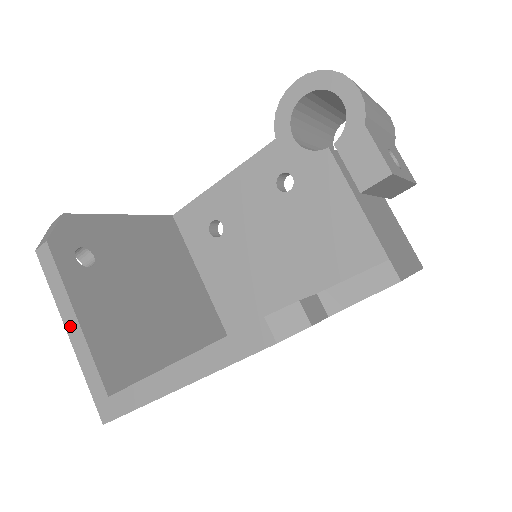
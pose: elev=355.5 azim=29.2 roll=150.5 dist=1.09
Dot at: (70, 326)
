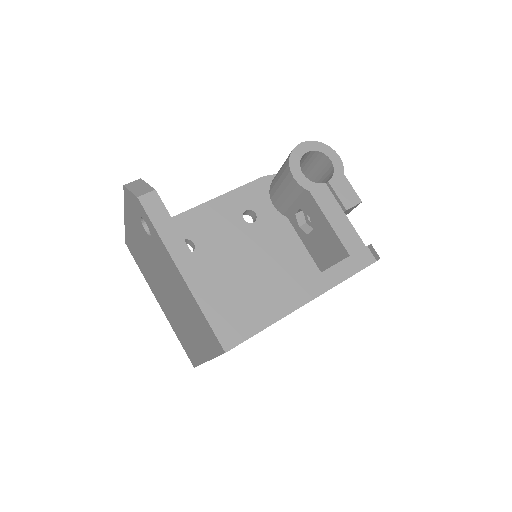
Dot at: (184, 265)
